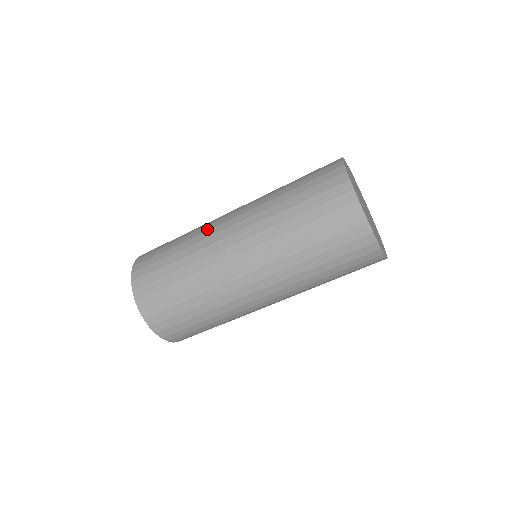
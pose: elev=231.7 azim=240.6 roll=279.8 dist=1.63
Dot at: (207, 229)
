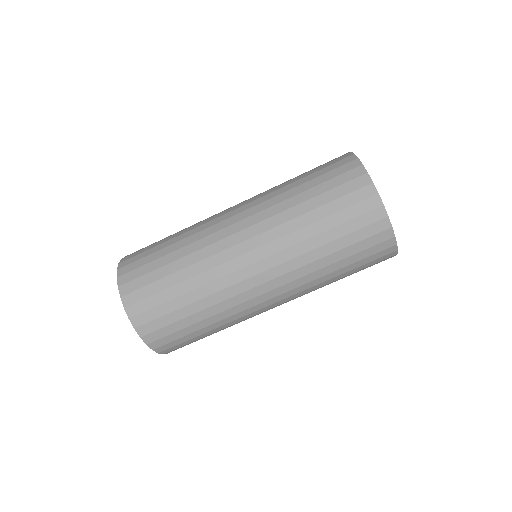
Dot at: occluded
